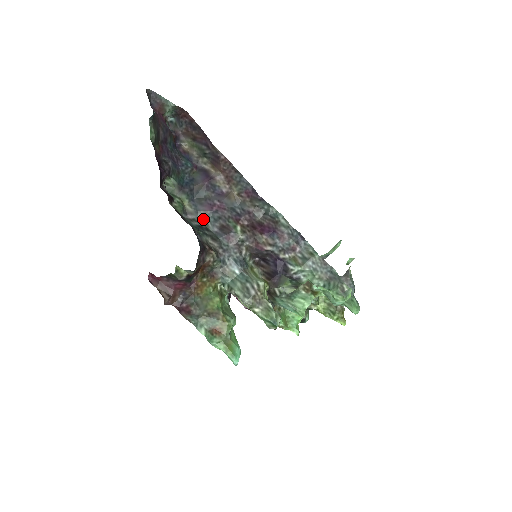
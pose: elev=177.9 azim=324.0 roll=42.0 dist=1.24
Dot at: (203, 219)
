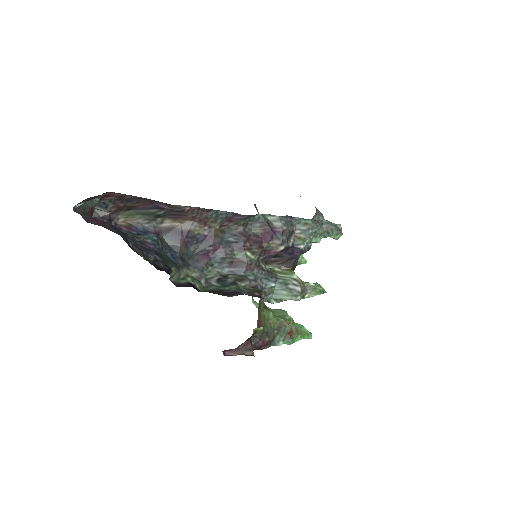
Dot at: (209, 271)
